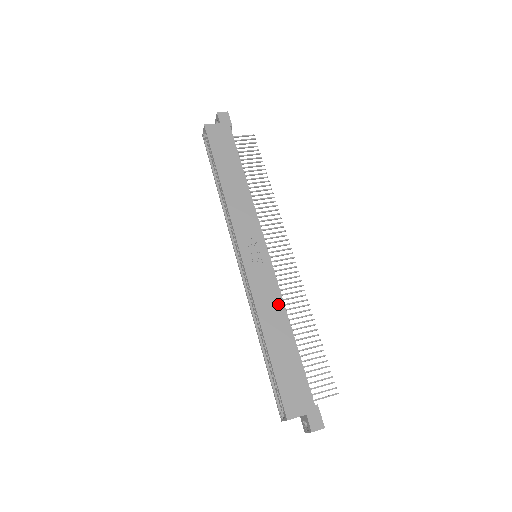
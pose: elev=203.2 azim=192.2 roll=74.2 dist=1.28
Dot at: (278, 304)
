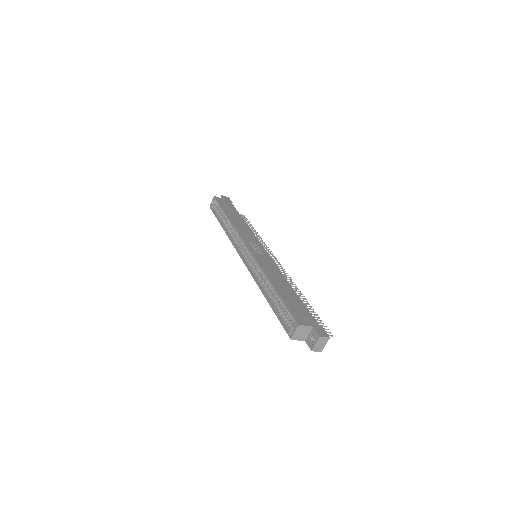
Dot at: (278, 273)
